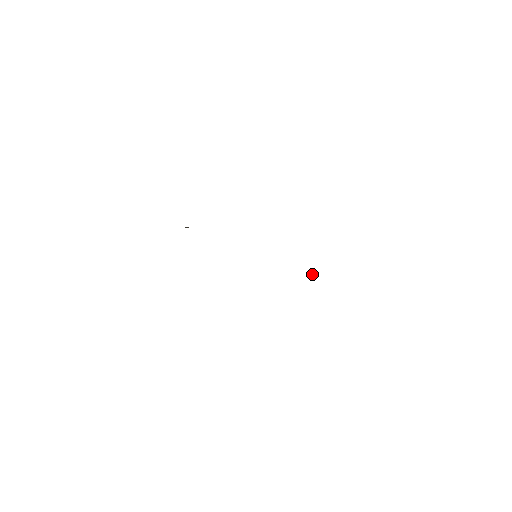
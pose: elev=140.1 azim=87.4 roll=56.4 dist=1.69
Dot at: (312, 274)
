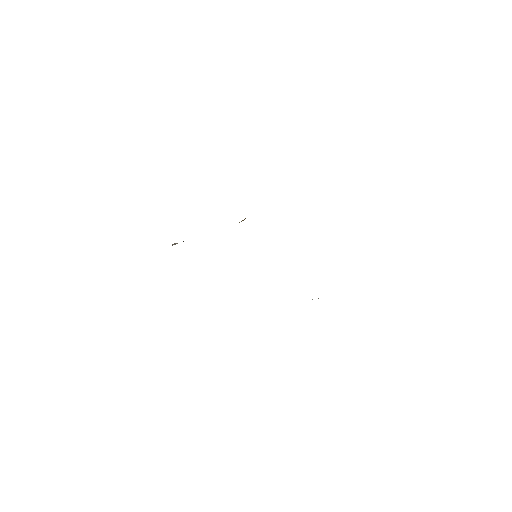
Dot at: occluded
